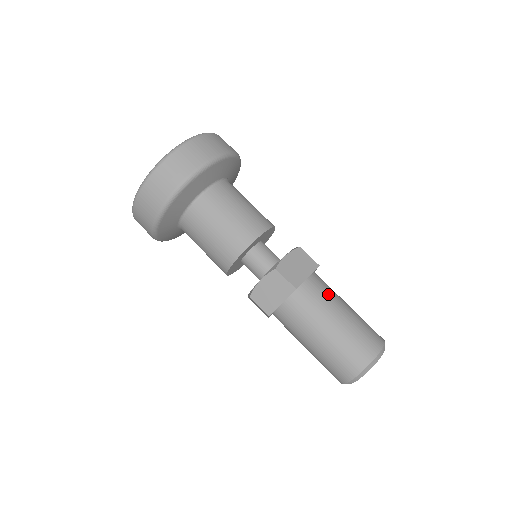
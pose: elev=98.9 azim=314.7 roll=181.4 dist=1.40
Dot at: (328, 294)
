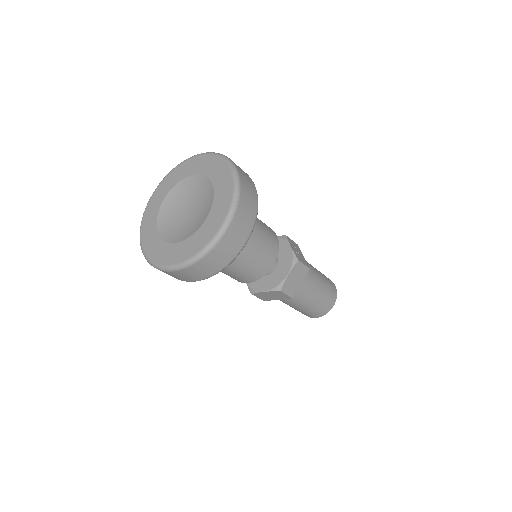
Dot at: (311, 284)
